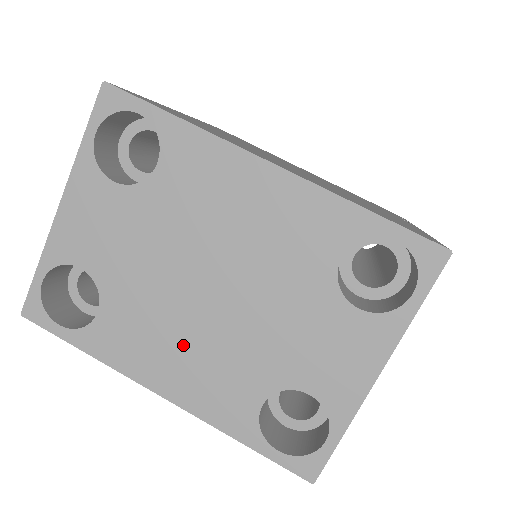
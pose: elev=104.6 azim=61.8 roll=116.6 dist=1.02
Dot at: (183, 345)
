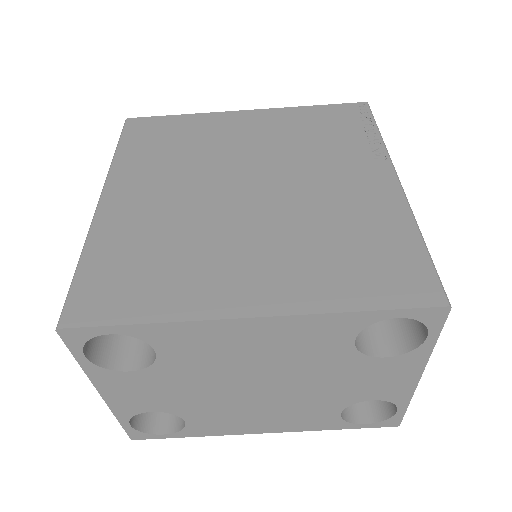
Dot at: (262, 413)
